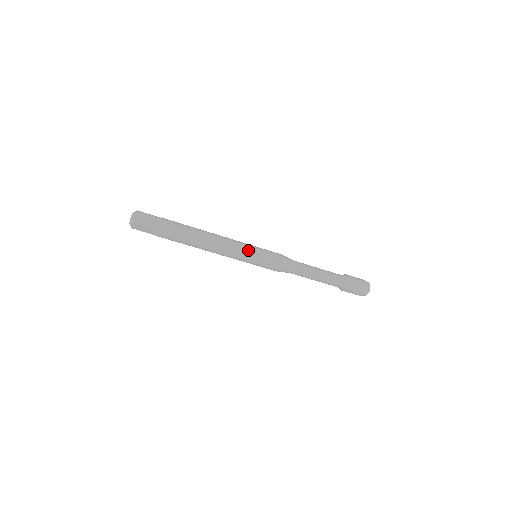
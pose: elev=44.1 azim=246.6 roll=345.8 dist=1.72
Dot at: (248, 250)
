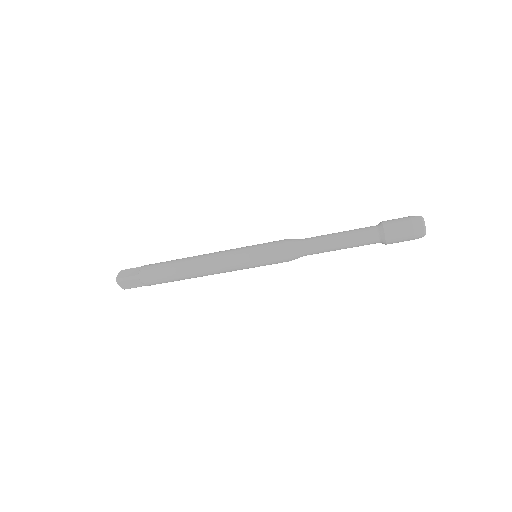
Dot at: (238, 252)
